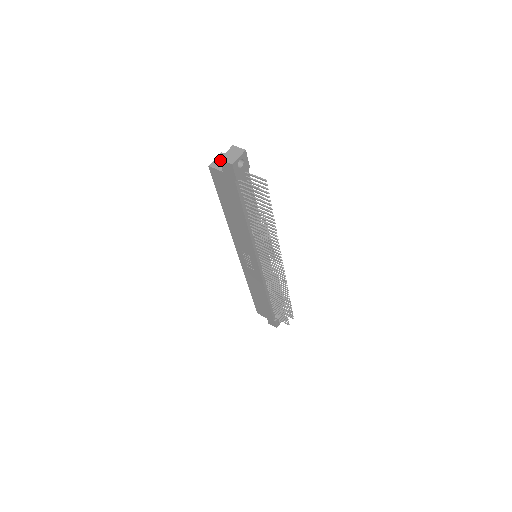
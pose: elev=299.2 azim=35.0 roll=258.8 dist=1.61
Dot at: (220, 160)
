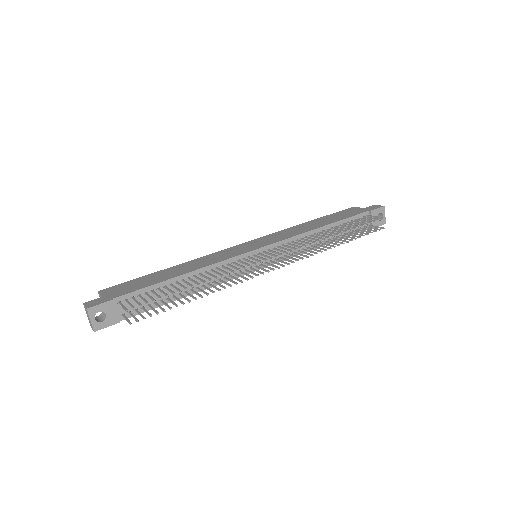
Dot at: occluded
